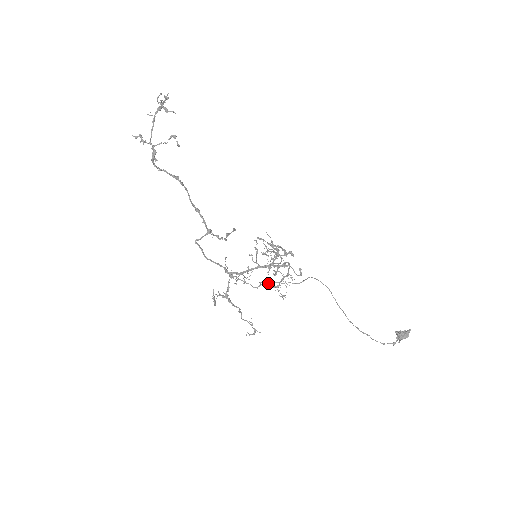
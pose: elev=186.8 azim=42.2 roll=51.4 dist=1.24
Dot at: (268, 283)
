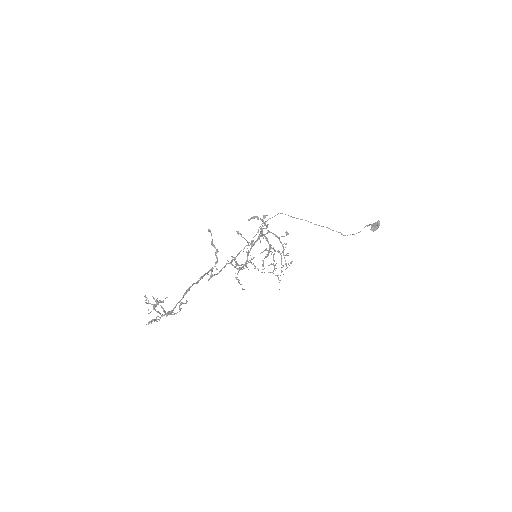
Dot at: (256, 234)
